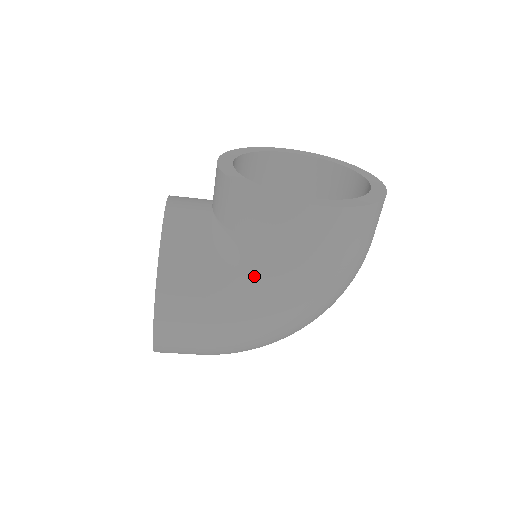
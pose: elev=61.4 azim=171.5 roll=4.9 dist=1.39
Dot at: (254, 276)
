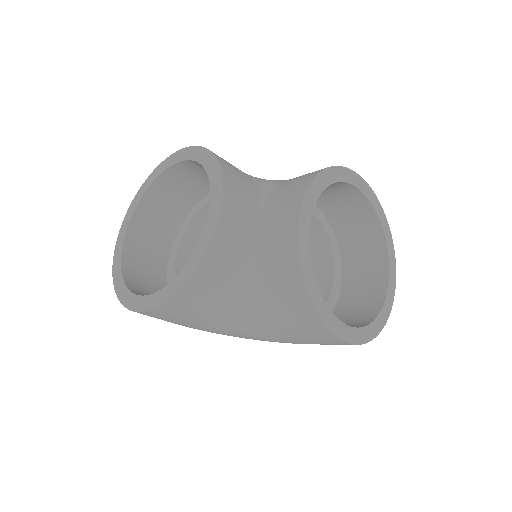
Dot at: (252, 326)
